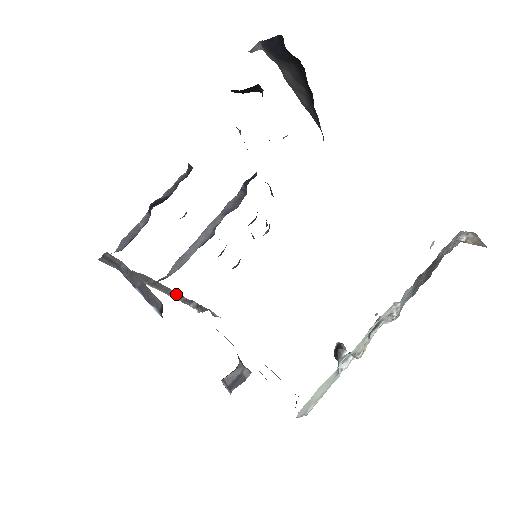
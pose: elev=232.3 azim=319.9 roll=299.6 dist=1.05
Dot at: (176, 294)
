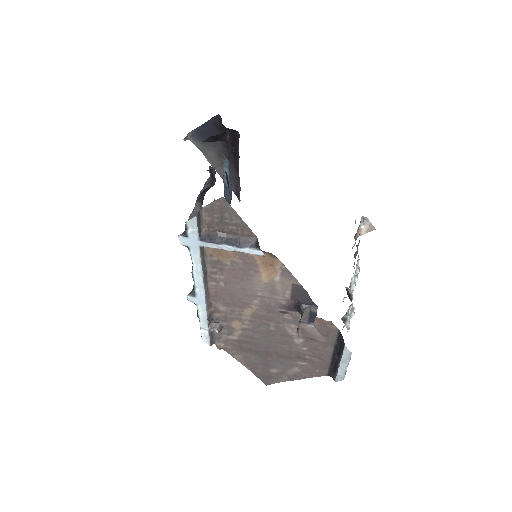
Dot at: (209, 300)
